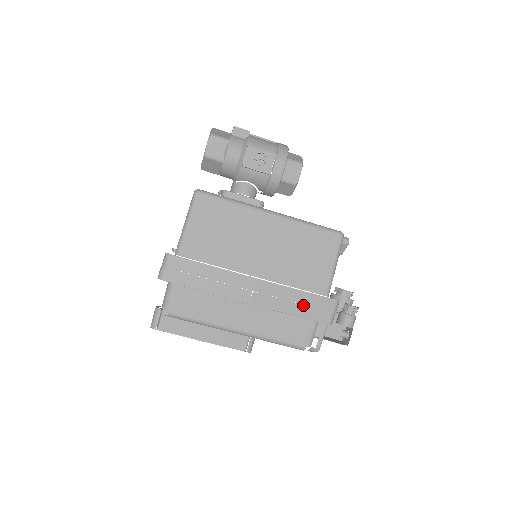
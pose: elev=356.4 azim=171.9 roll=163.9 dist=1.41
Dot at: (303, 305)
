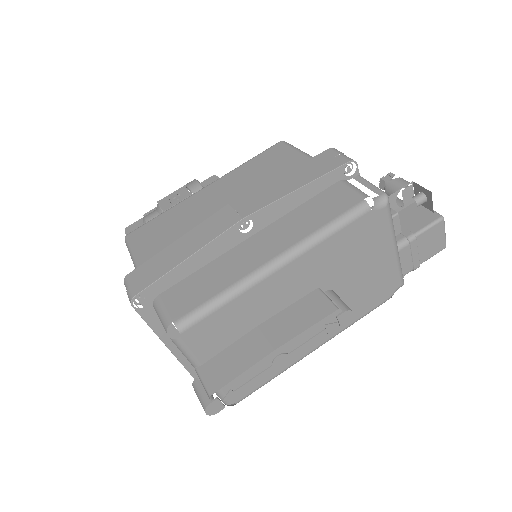
Dot at: (301, 175)
